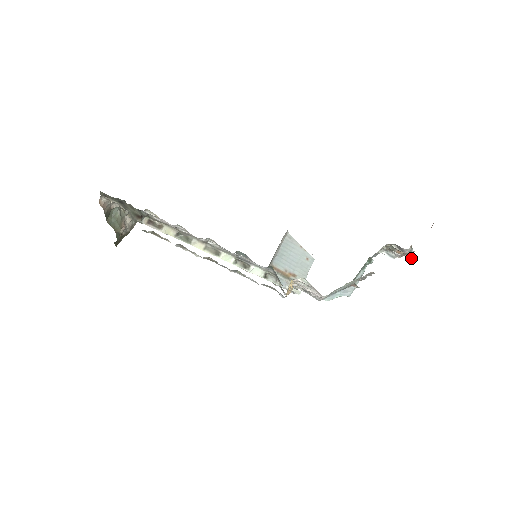
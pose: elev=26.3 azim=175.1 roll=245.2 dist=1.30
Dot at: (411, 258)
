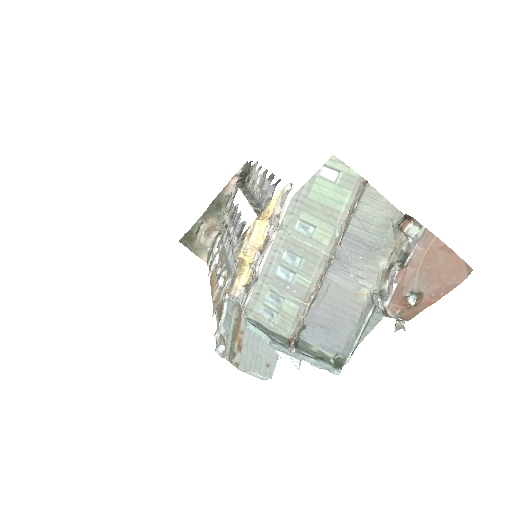
Dot at: (401, 323)
